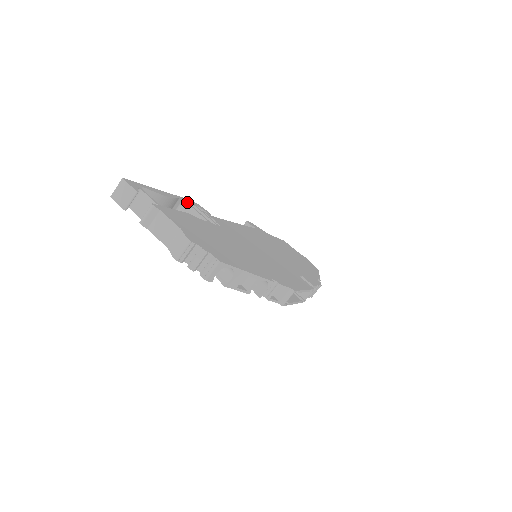
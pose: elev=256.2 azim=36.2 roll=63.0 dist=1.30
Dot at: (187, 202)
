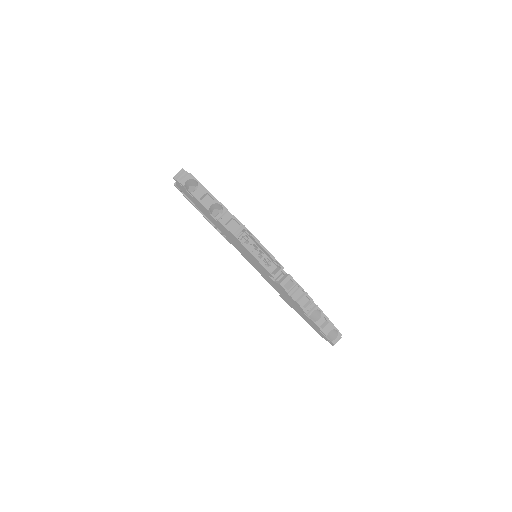
Dot at: occluded
